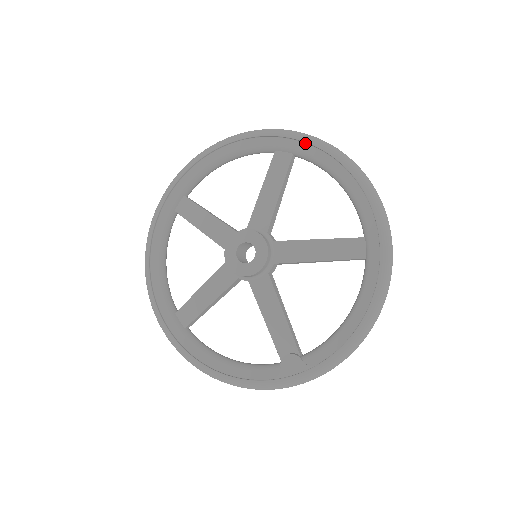
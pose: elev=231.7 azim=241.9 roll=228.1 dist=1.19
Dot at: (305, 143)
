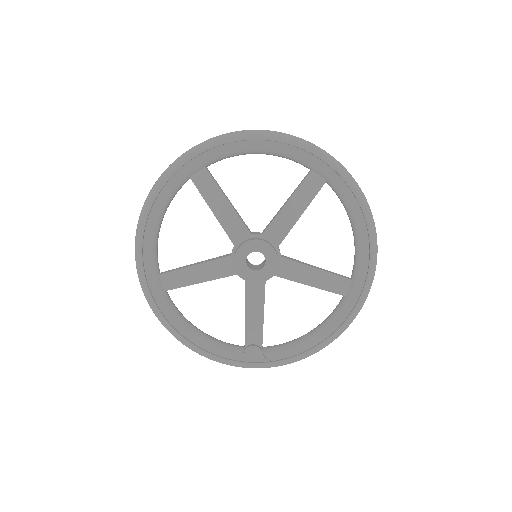
Dot at: (342, 179)
